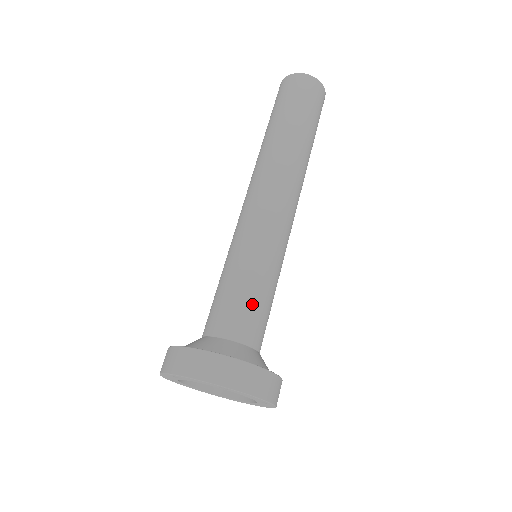
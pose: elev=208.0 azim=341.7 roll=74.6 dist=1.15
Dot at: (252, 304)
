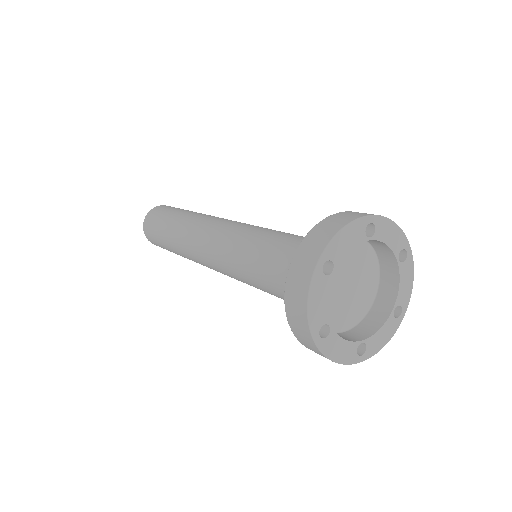
Dot at: (301, 236)
